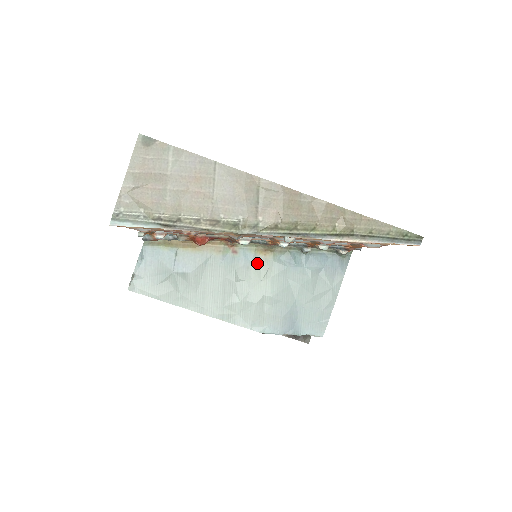
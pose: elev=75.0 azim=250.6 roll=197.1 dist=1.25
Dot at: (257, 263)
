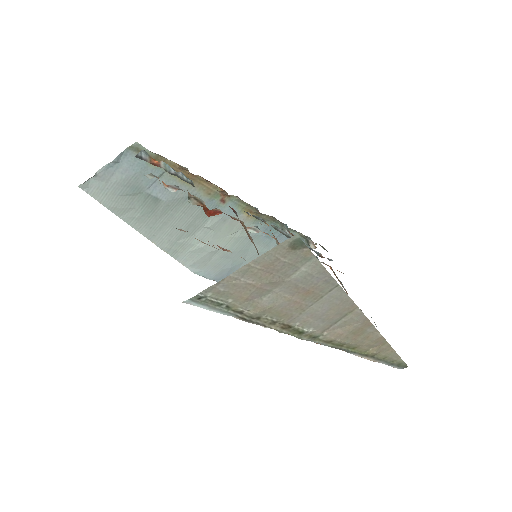
Dot at: (236, 220)
